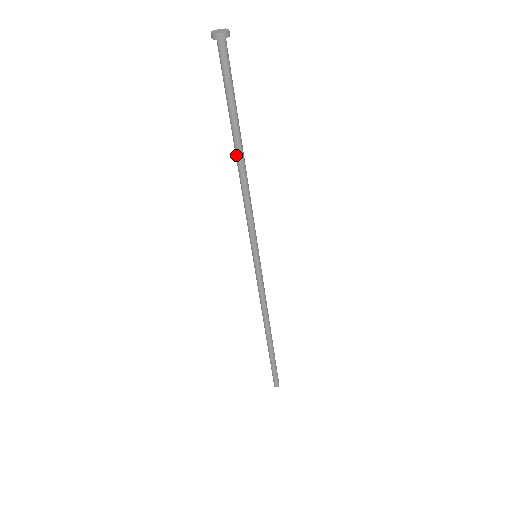
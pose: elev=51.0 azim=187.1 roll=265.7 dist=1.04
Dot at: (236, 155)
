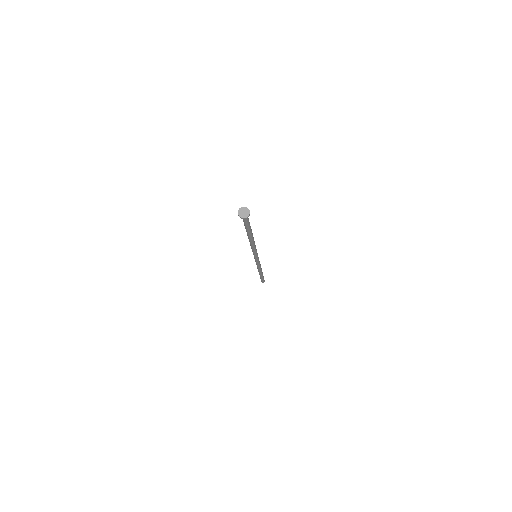
Dot at: (248, 238)
